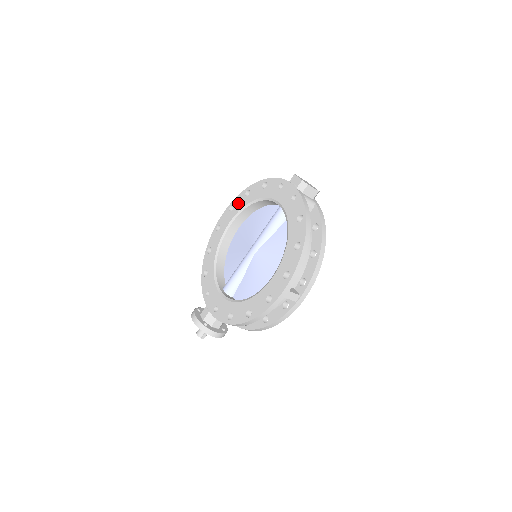
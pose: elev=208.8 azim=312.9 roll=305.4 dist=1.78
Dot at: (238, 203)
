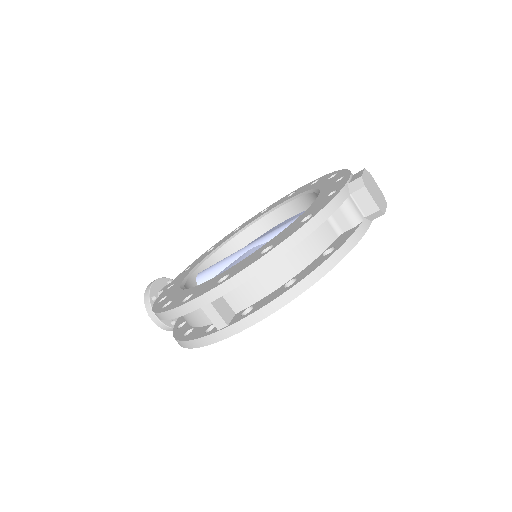
Dot at: (299, 190)
